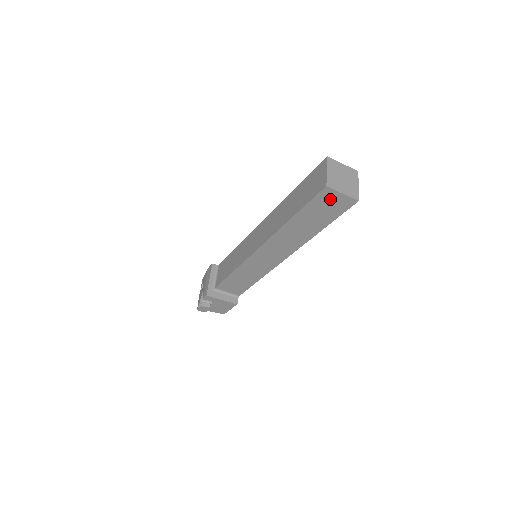
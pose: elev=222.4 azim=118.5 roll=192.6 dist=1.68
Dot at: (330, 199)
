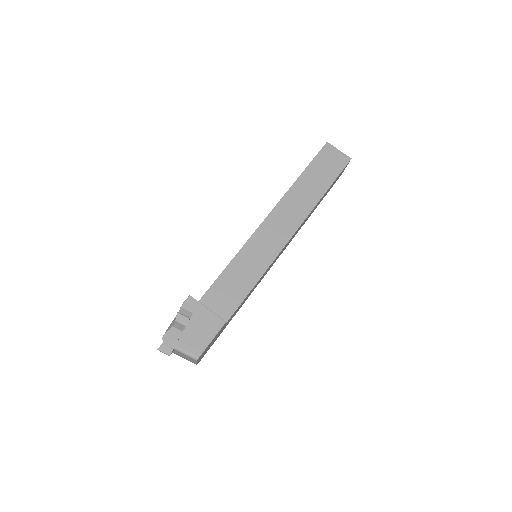
Dot at: (330, 155)
